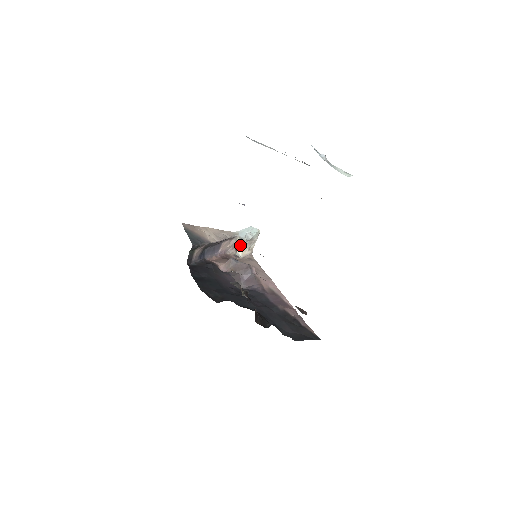
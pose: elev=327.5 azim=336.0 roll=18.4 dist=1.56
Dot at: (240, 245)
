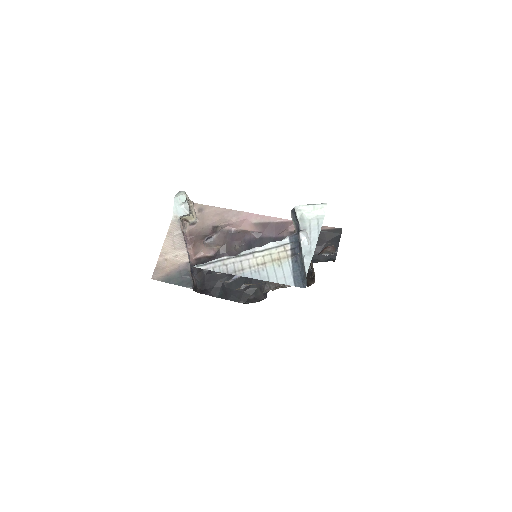
Dot at: (187, 218)
